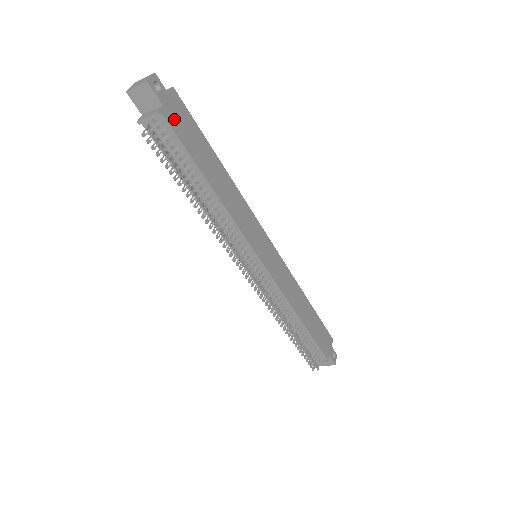
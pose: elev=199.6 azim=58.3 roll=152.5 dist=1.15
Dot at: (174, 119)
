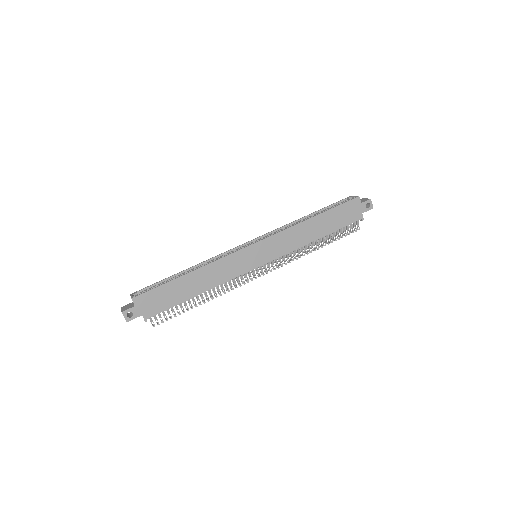
Dot at: (151, 309)
